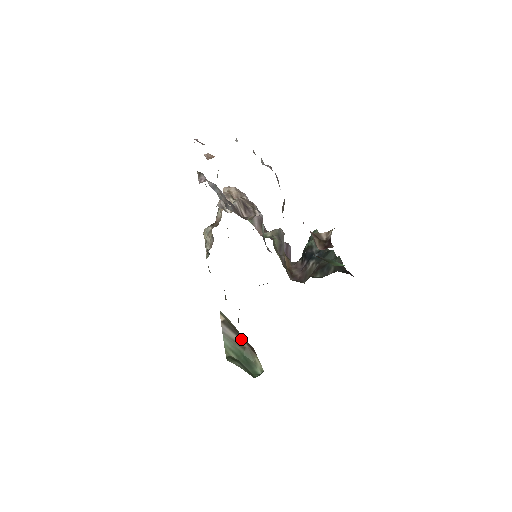
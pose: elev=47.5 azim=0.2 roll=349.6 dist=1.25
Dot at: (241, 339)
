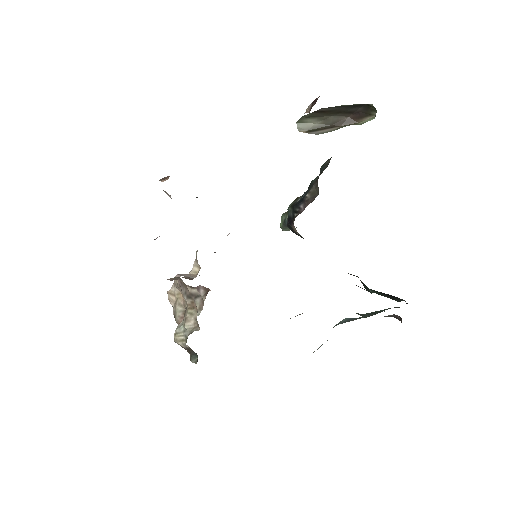
Dot at: (333, 127)
